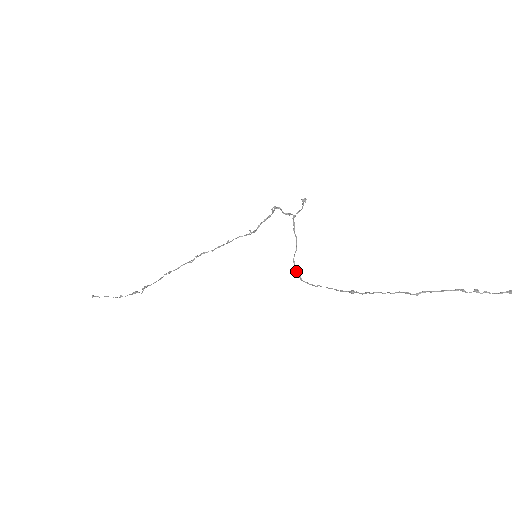
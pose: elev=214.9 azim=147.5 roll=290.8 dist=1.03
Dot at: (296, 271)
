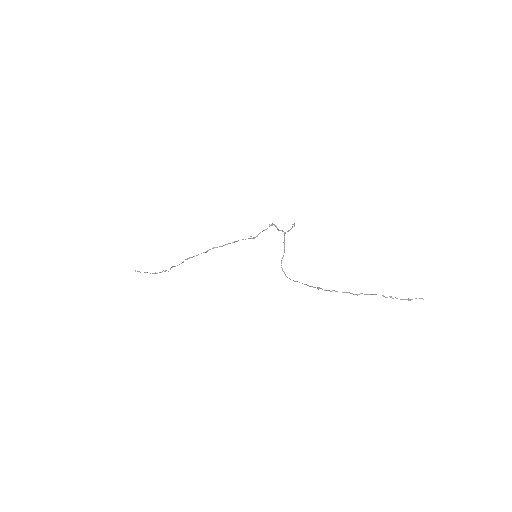
Dot at: (282, 269)
